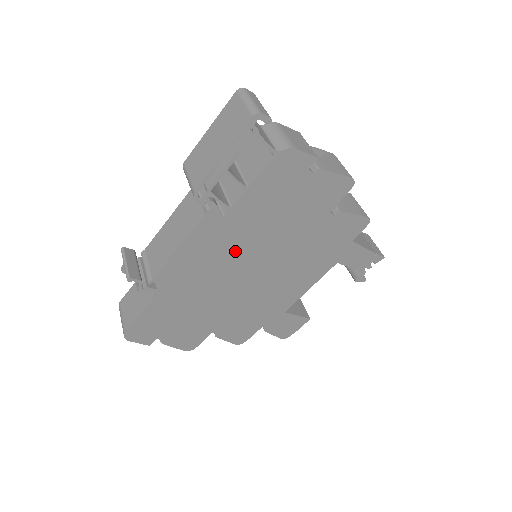
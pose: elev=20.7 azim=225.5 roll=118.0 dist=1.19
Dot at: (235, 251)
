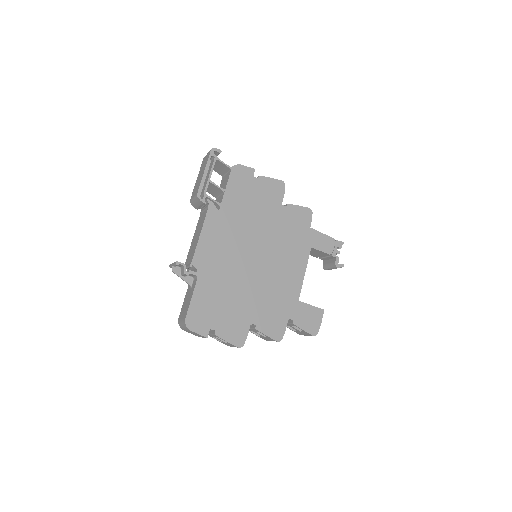
Dot at: (236, 237)
